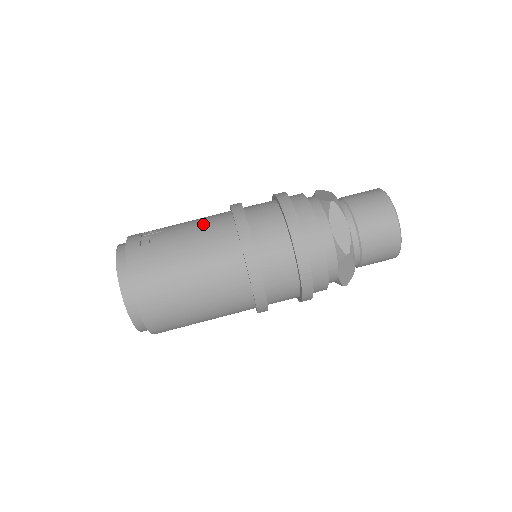
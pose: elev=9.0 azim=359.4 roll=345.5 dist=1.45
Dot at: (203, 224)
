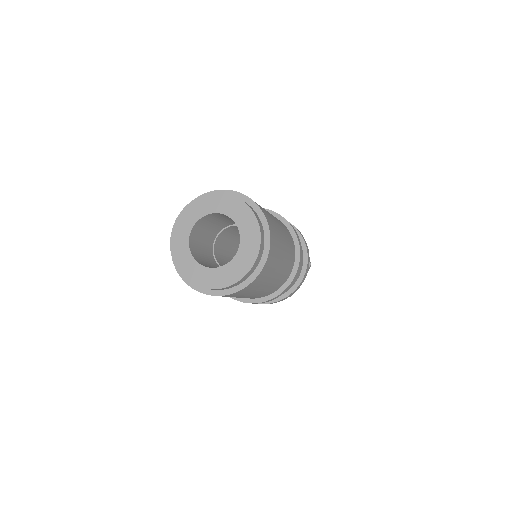
Dot at: occluded
